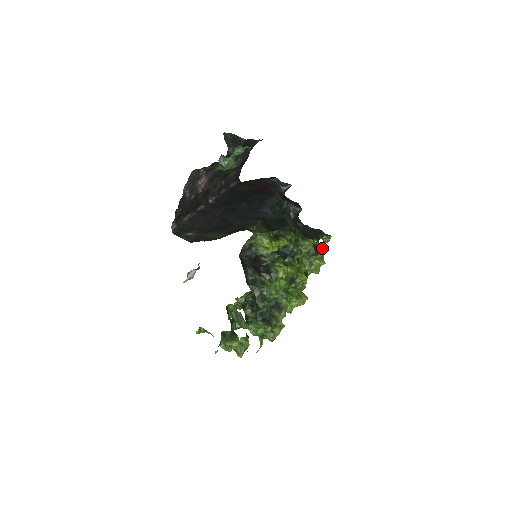
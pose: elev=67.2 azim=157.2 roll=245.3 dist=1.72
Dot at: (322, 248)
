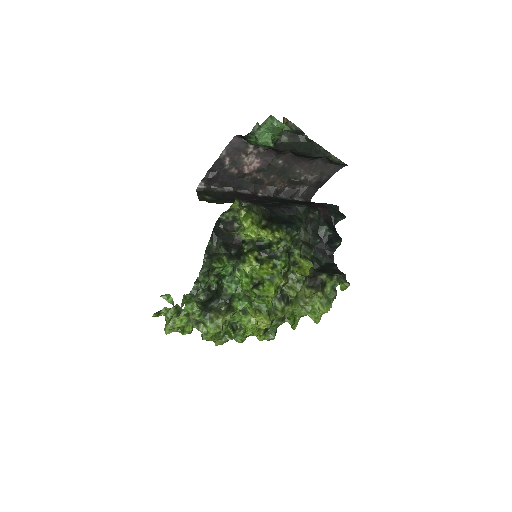
Dot at: (335, 295)
